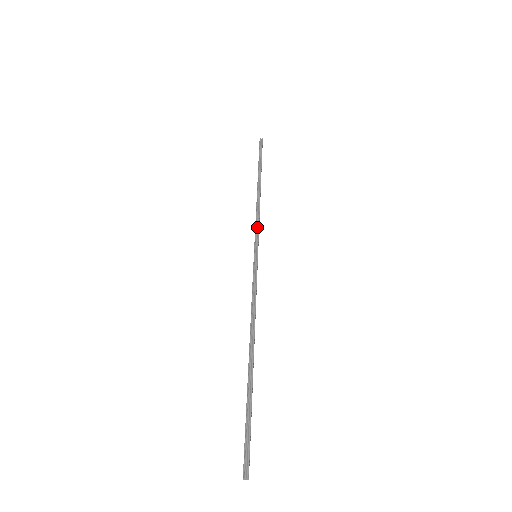
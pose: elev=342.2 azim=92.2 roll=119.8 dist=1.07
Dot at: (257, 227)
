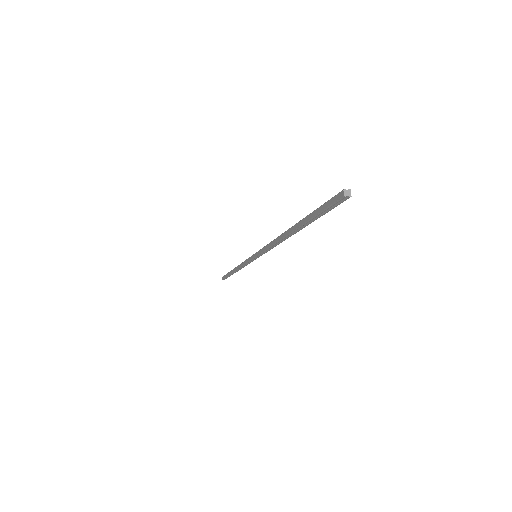
Dot at: occluded
